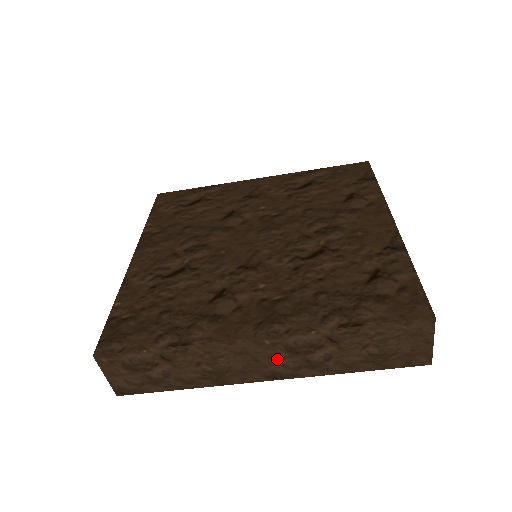
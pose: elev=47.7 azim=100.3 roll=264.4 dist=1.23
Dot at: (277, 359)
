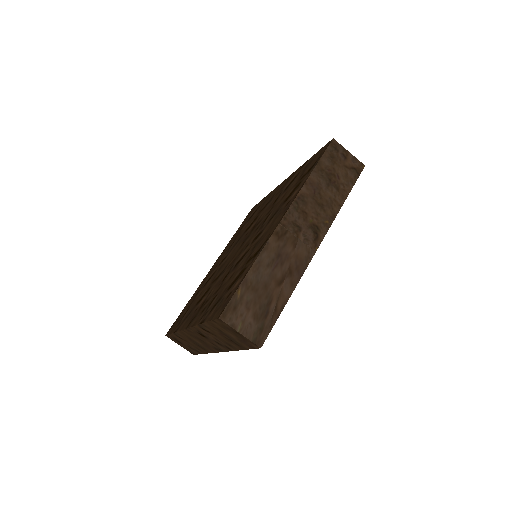
Dot at: (206, 340)
